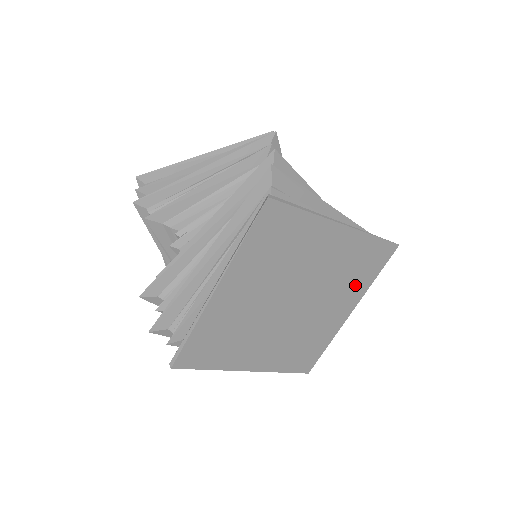
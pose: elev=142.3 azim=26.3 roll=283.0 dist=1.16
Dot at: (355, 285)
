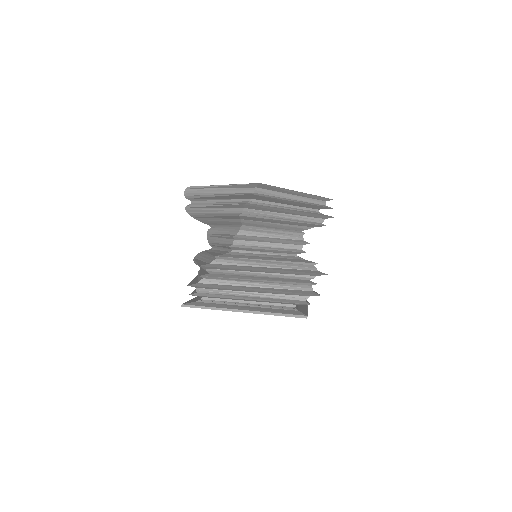
Dot at: occluded
